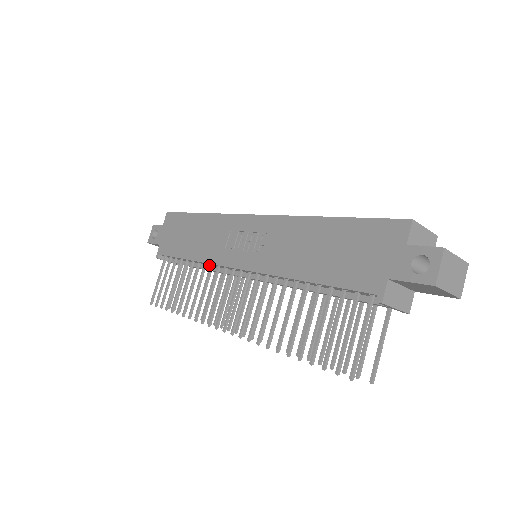
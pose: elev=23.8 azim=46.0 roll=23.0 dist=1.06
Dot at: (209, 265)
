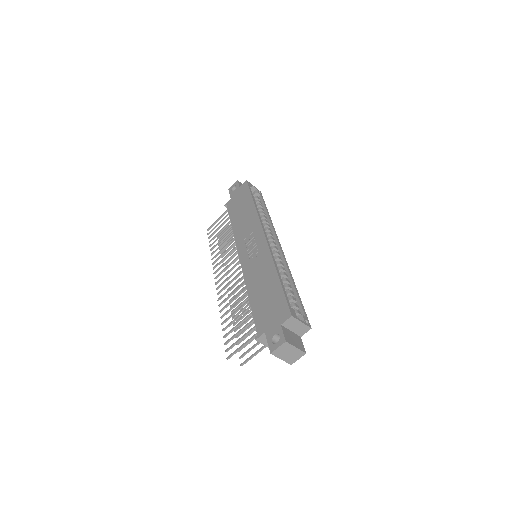
Dot at: occluded
